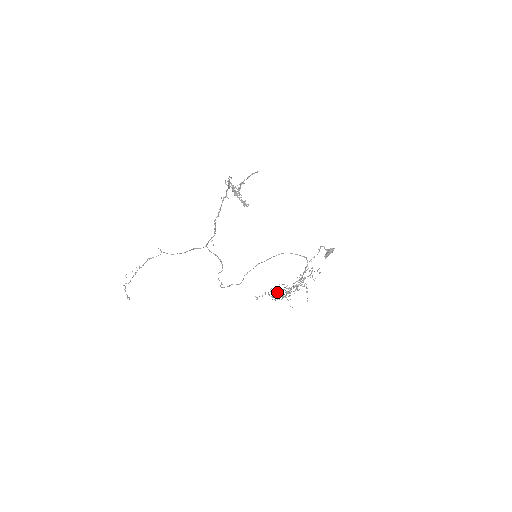
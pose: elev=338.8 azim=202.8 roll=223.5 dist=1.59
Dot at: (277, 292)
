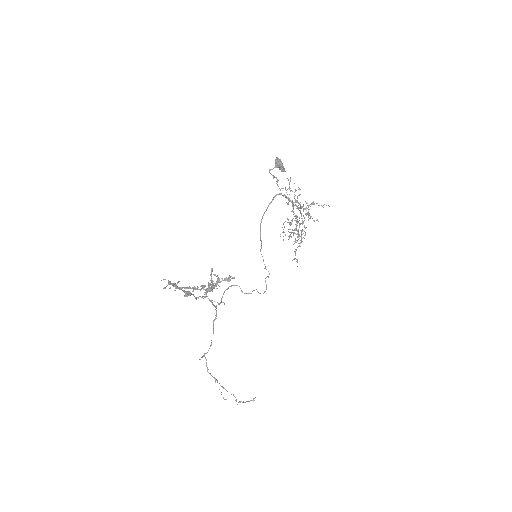
Dot at: (298, 236)
